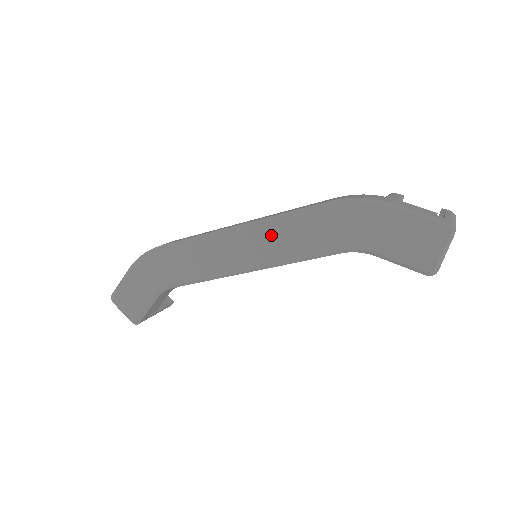
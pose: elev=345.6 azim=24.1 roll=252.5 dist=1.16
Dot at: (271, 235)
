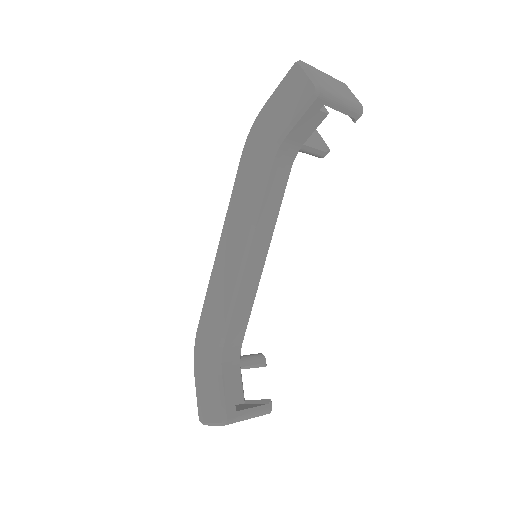
Dot at: (234, 217)
